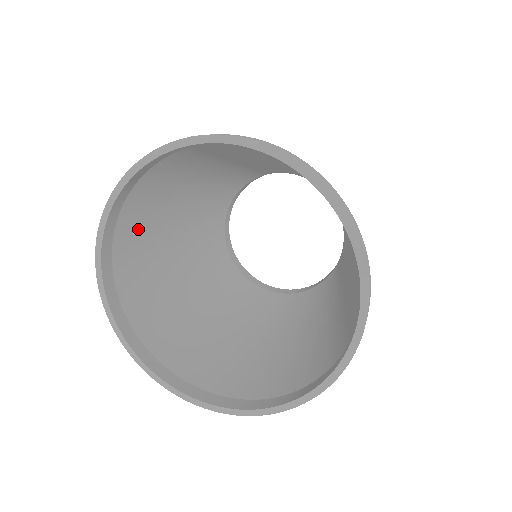
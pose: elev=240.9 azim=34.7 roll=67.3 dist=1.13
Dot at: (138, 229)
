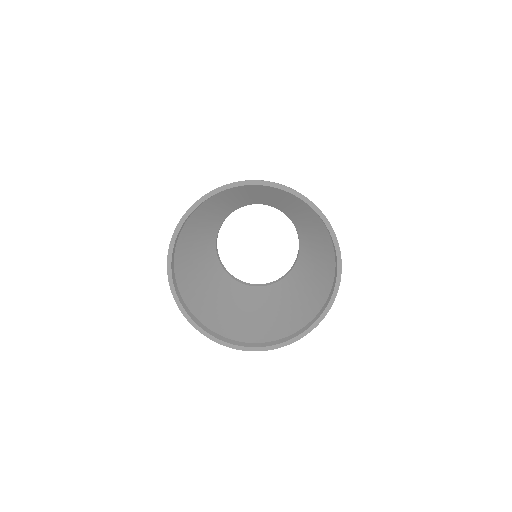
Dot at: (210, 203)
